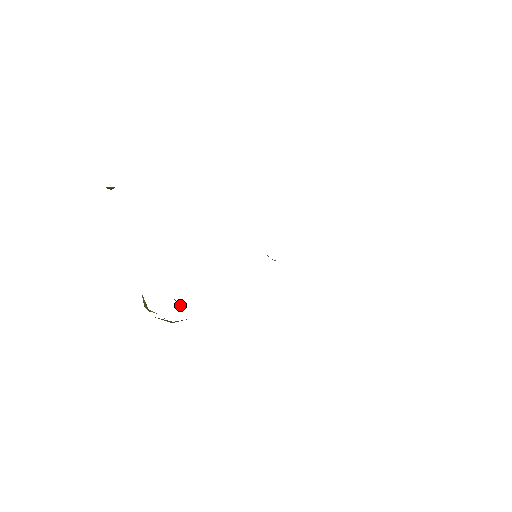
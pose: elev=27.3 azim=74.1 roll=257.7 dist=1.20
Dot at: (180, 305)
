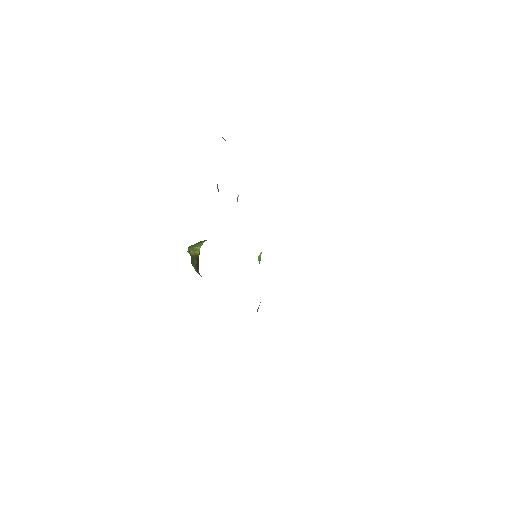
Dot at: occluded
